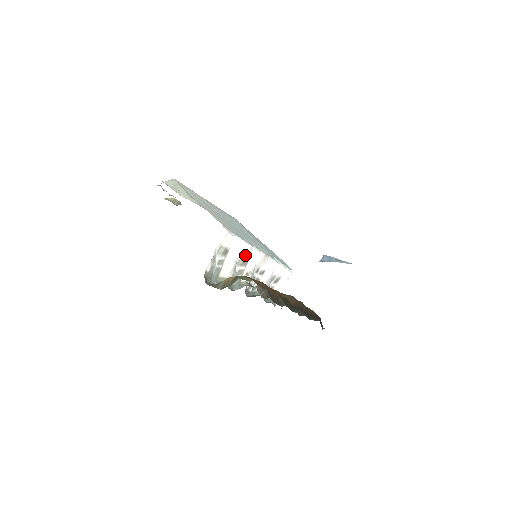
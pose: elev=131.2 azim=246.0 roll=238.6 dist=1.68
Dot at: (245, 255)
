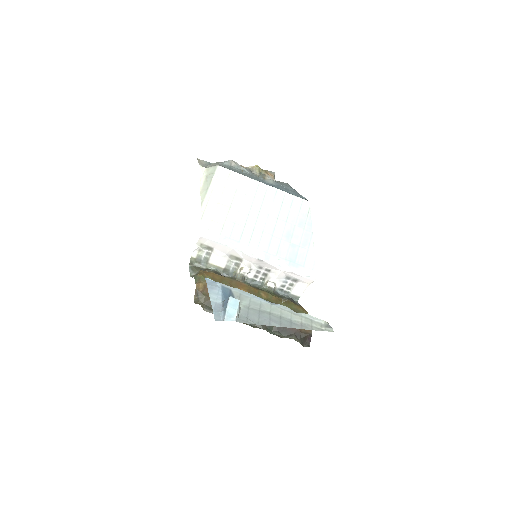
Dot at: (234, 254)
